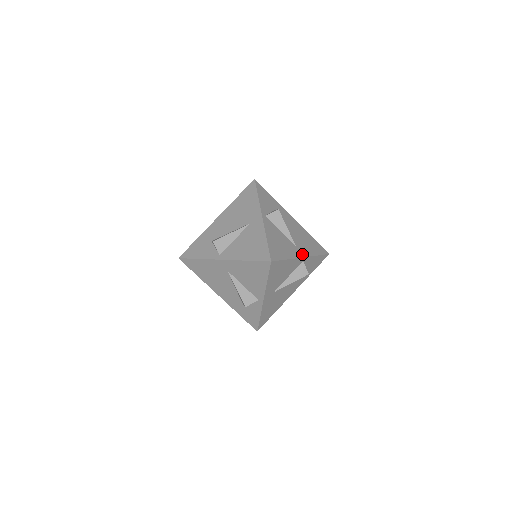
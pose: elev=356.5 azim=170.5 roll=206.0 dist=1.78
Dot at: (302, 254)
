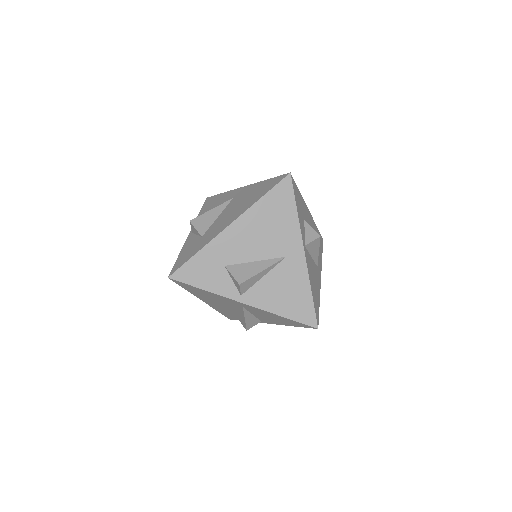
Dot at: (320, 274)
